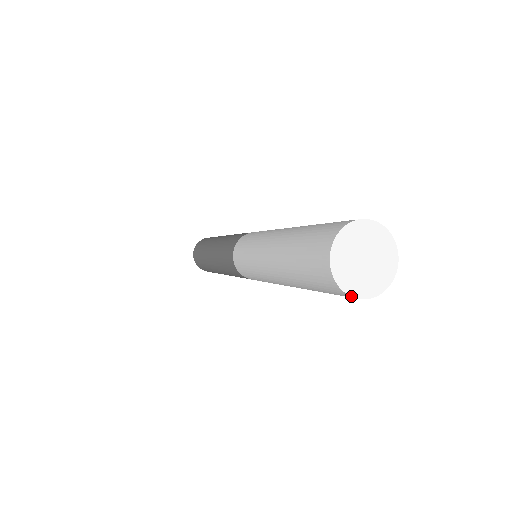
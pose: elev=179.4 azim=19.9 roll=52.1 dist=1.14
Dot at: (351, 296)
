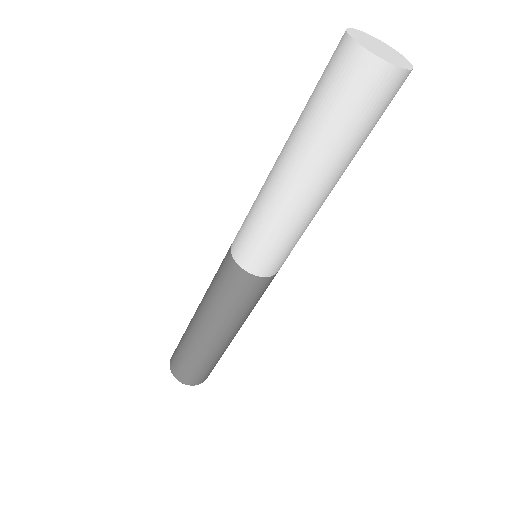
Dot at: (351, 37)
